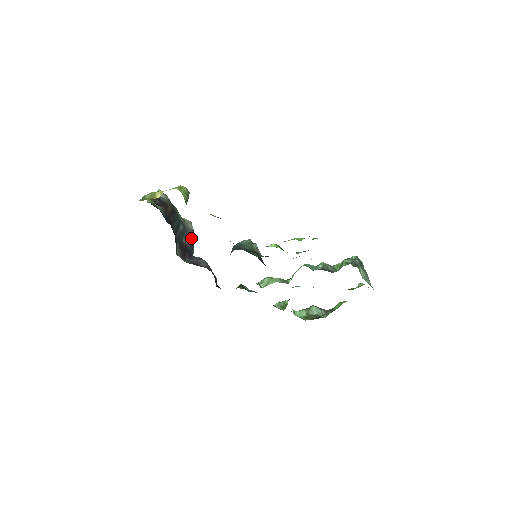
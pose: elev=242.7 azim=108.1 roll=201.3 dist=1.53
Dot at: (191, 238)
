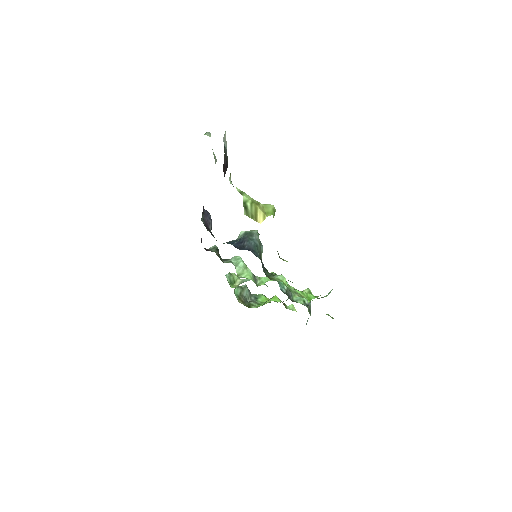
Dot at: occluded
